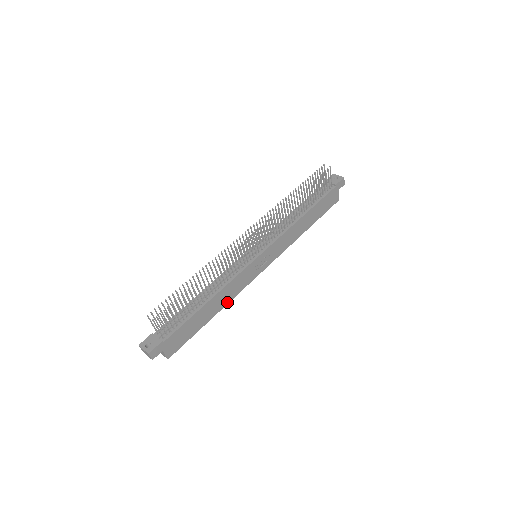
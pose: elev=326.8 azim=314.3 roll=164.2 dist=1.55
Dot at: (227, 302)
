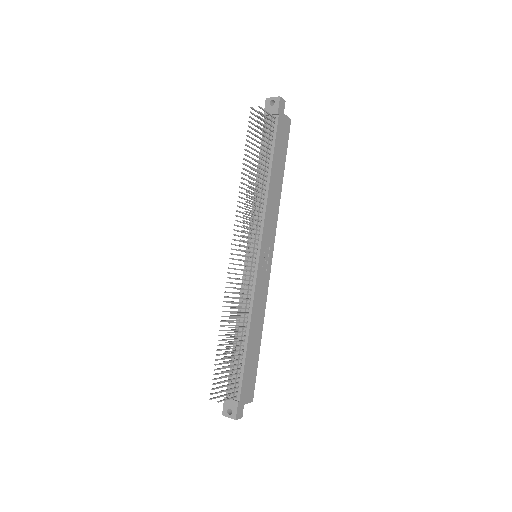
Dot at: (263, 317)
